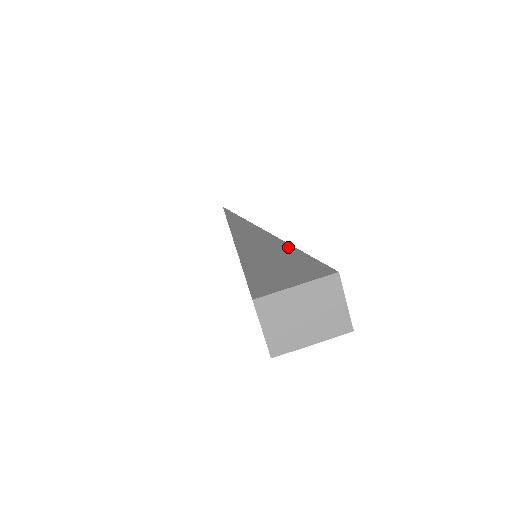
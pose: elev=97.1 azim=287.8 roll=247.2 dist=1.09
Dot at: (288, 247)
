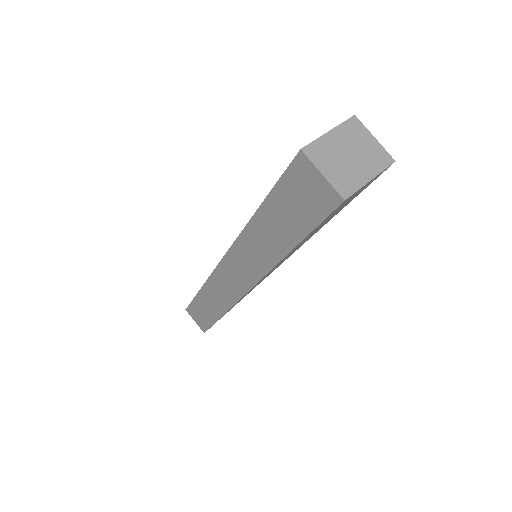
Dot at: occluded
